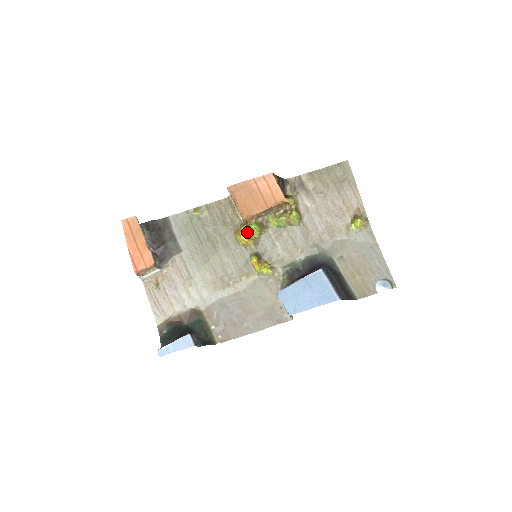
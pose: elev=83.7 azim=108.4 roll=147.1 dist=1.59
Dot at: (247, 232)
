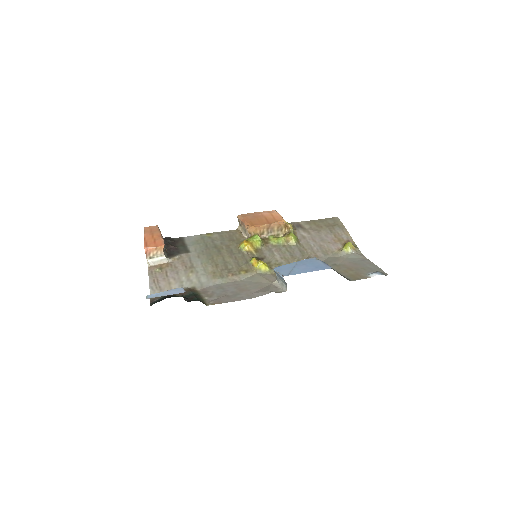
Dot at: (250, 241)
